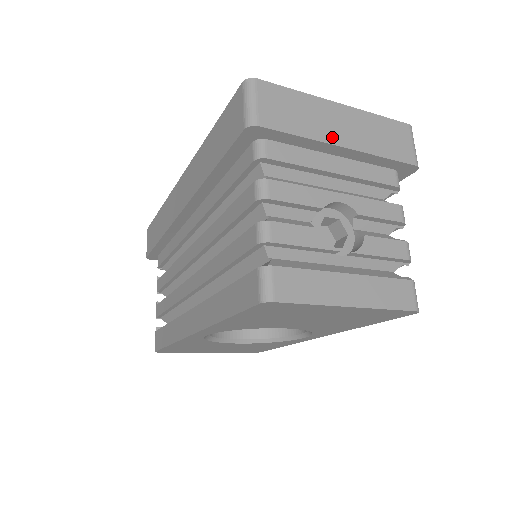
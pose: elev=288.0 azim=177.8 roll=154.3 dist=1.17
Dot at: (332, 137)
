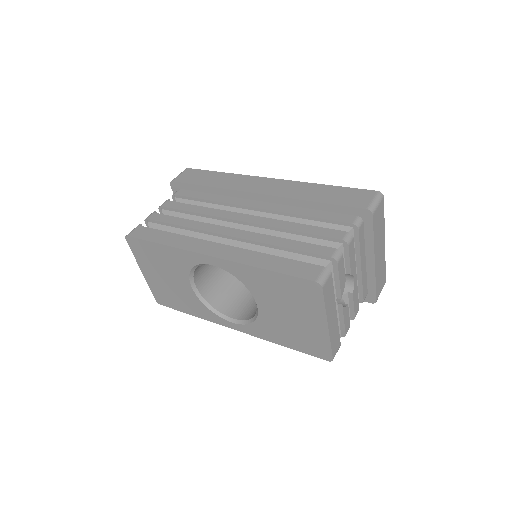
Dot at: (376, 252)
